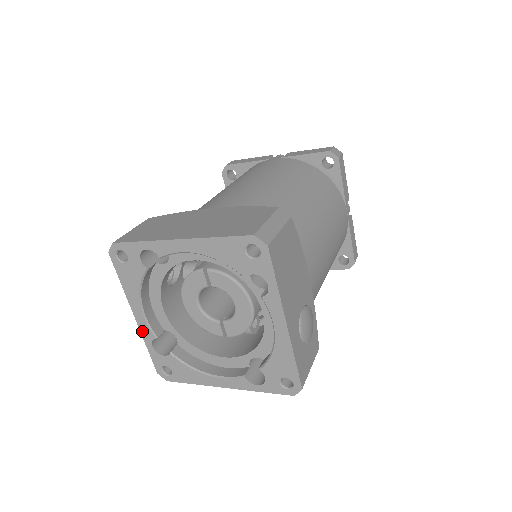
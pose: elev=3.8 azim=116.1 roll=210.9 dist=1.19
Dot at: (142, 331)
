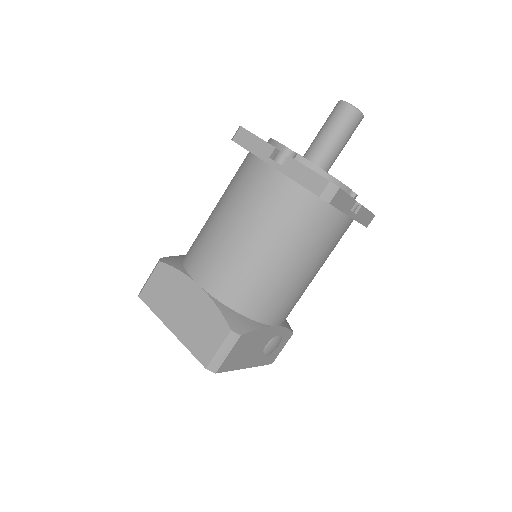
Dot at: occluded
